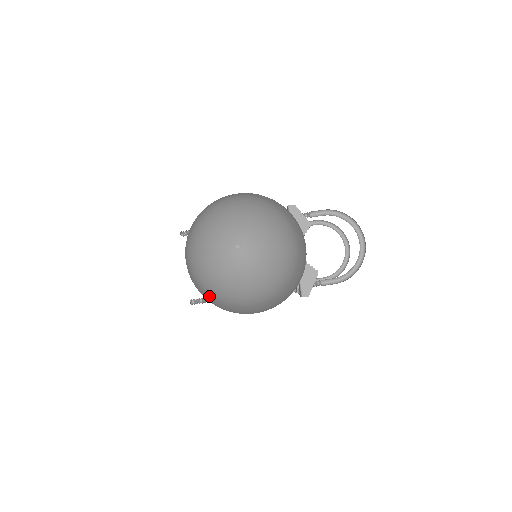
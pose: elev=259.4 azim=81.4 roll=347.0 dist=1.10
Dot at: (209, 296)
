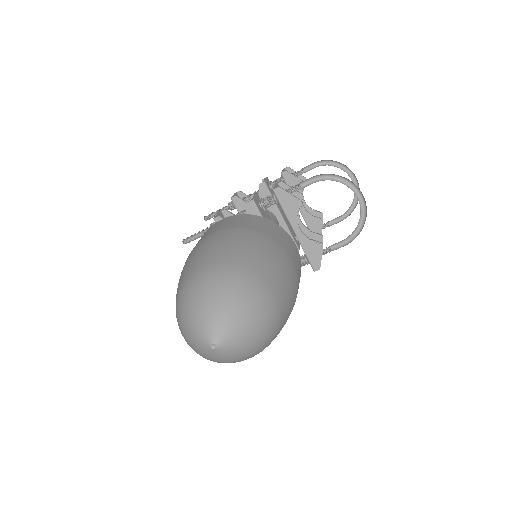
Dot at: occluded
